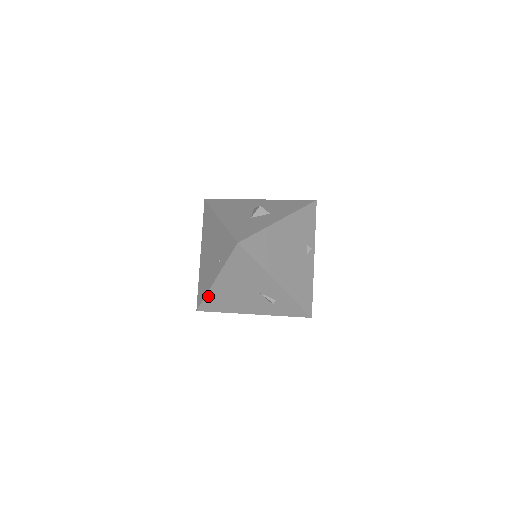
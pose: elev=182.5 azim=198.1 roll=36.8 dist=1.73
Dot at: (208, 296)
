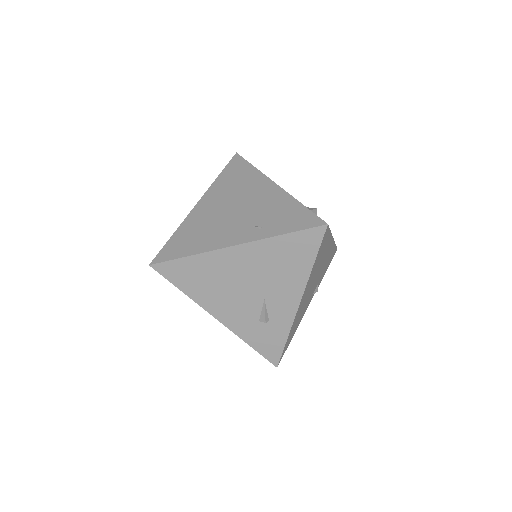
Dot at: (195, 258)
